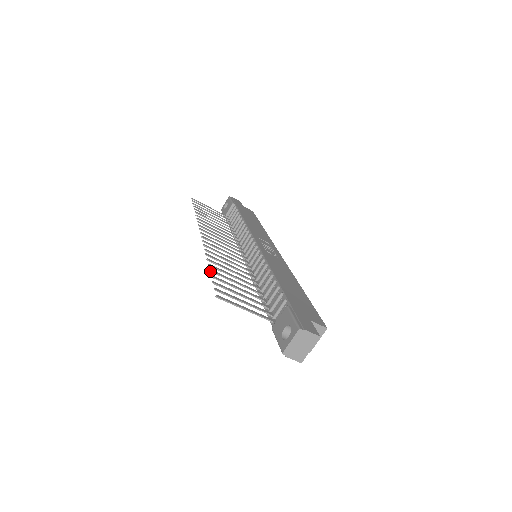
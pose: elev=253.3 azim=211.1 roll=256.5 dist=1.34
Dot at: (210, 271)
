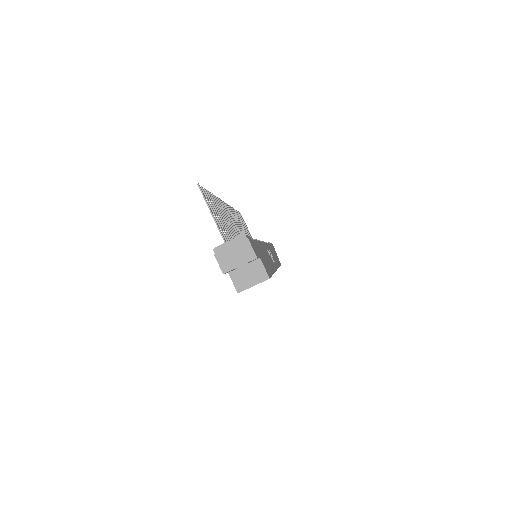
Dot at: (210, 192)
